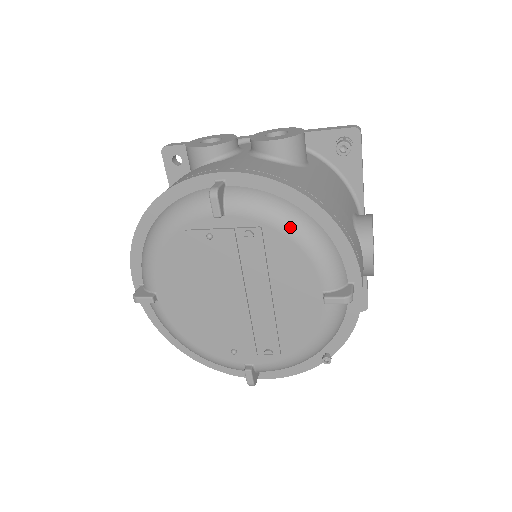
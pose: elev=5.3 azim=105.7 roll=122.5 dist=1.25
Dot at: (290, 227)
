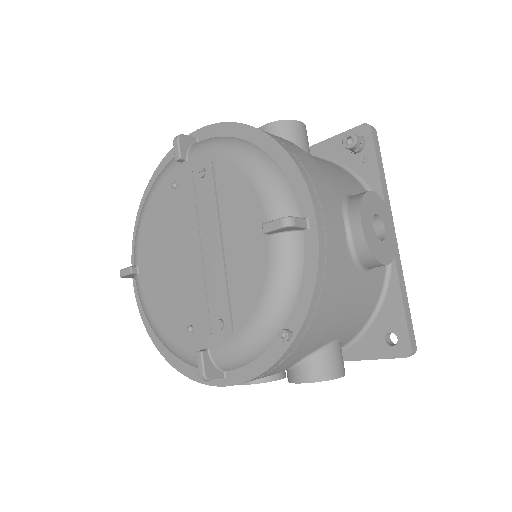
Dot at: (236, 155)
